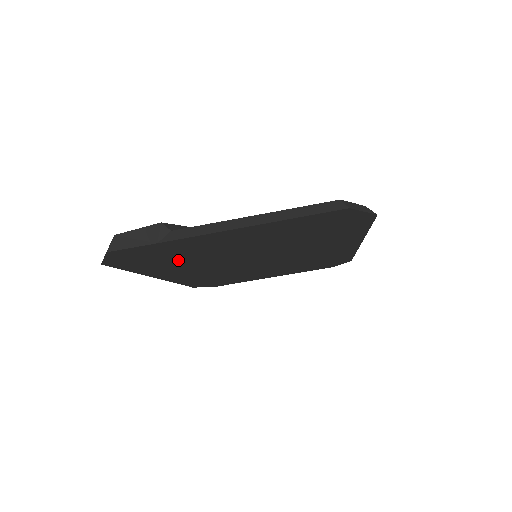
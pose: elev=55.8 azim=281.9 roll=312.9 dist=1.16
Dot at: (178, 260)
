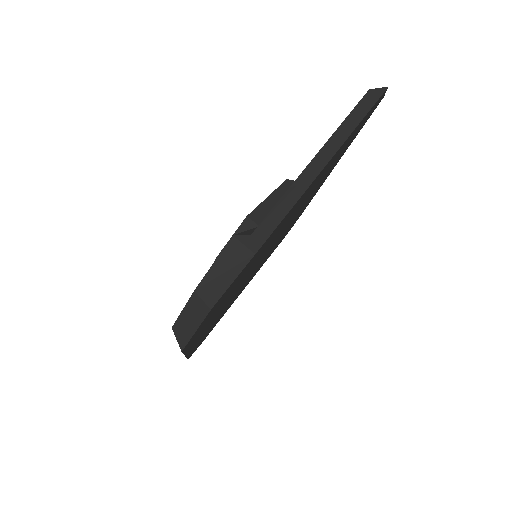
Dot at: (230, 294)
